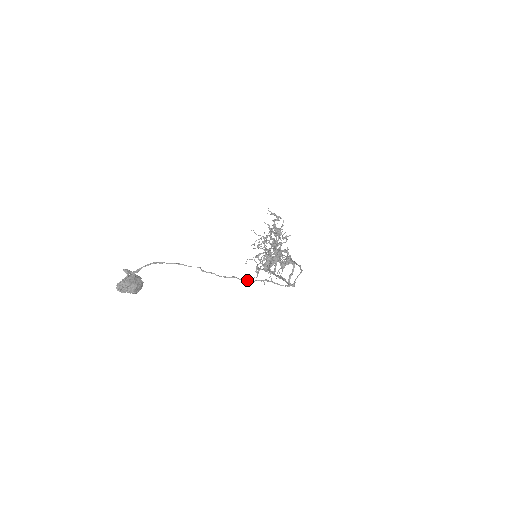
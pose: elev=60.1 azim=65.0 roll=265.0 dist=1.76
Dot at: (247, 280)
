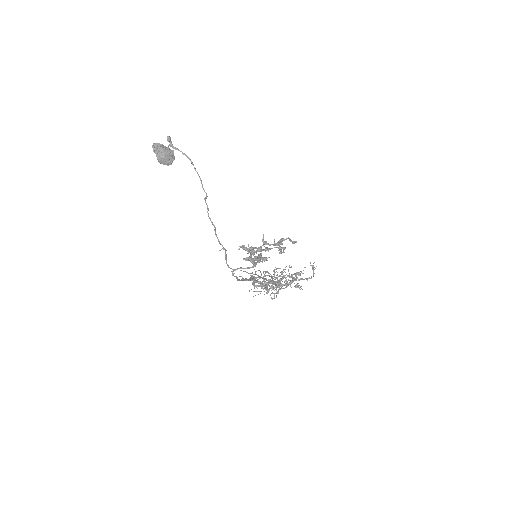
Dot at: occluded
